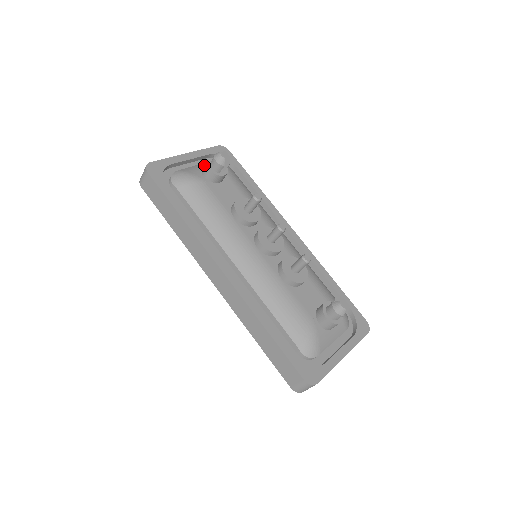
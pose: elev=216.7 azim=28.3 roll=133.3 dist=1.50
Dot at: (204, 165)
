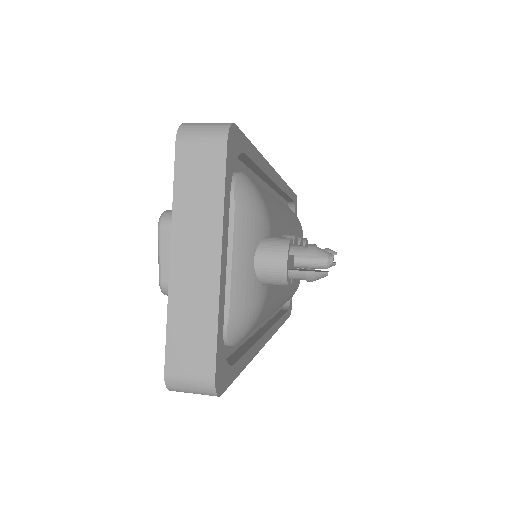
Dot at: (245, 249)
